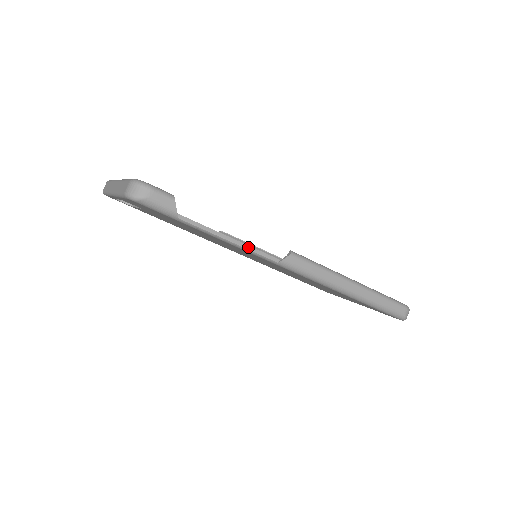
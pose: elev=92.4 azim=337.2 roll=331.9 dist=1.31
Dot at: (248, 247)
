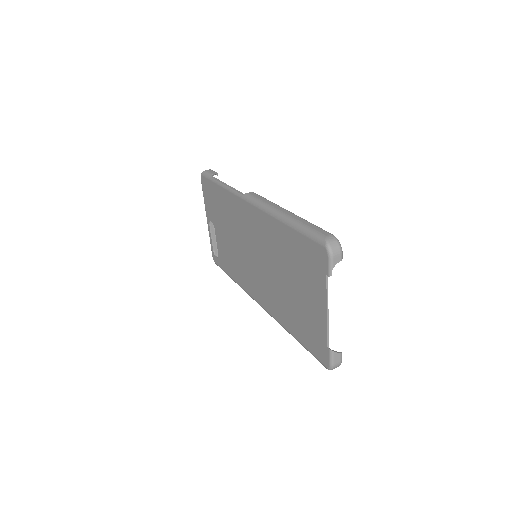
Dot at: (233, 188)
